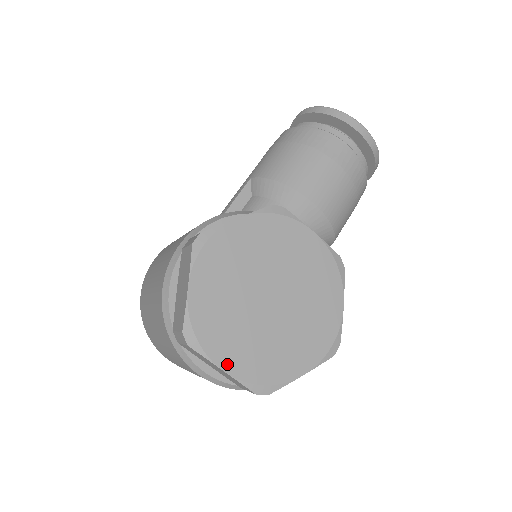
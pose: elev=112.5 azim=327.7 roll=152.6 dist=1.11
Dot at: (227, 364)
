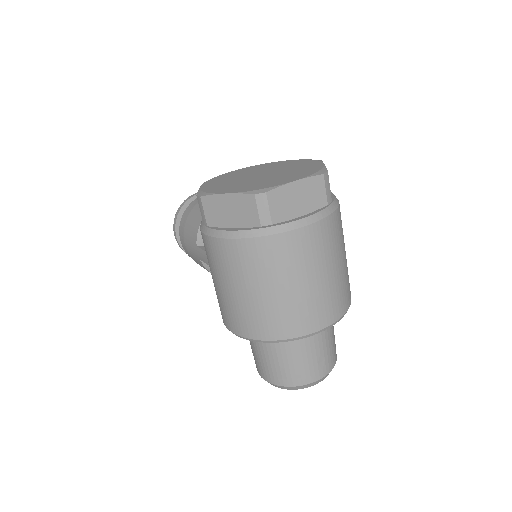
Dot at: (291, 181)
